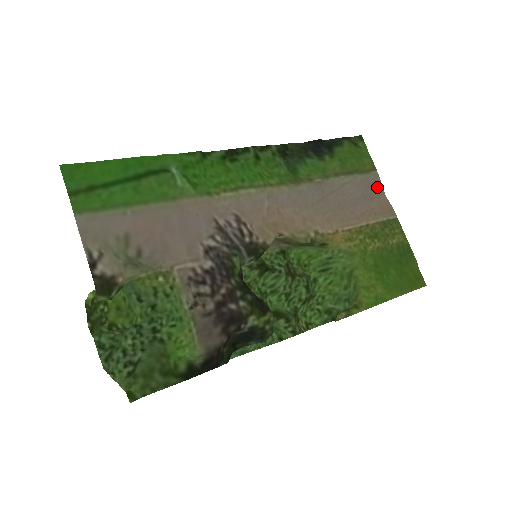
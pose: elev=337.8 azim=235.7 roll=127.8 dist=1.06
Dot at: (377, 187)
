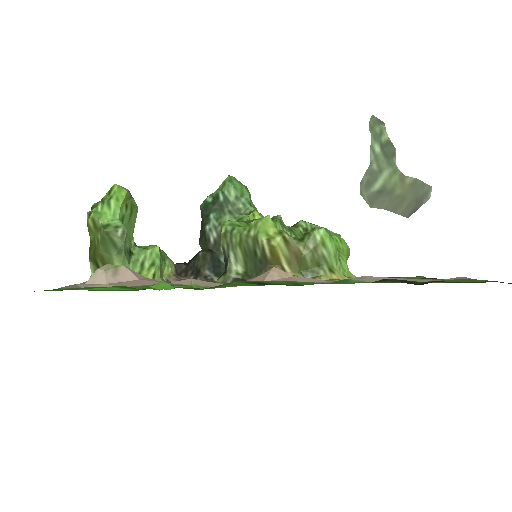
Dot at: occluded
